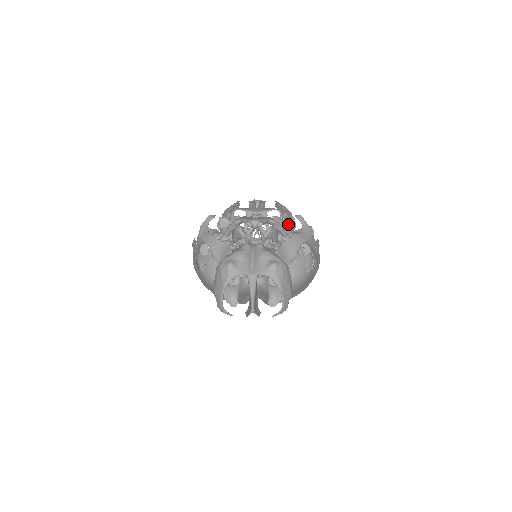
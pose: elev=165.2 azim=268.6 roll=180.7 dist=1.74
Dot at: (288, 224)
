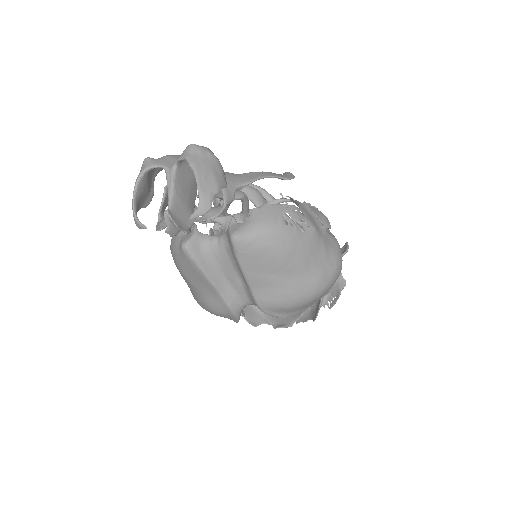
Dot at: occluded
